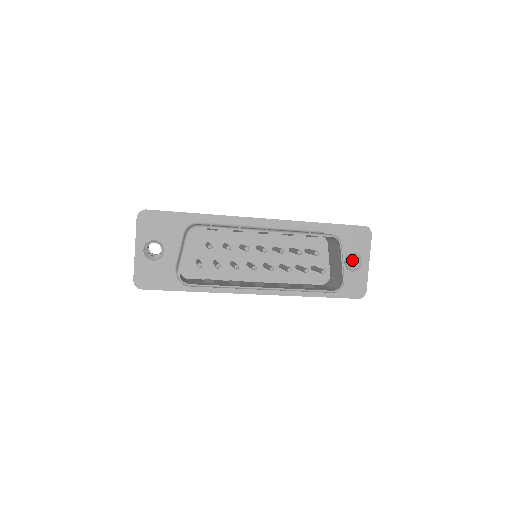
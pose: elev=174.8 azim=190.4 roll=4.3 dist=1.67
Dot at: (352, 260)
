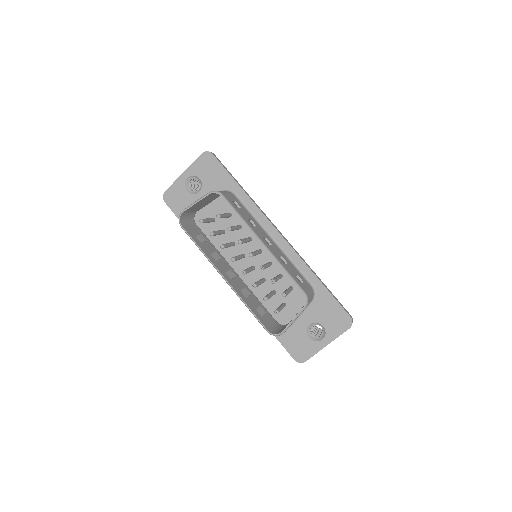
Dot at: occluded
